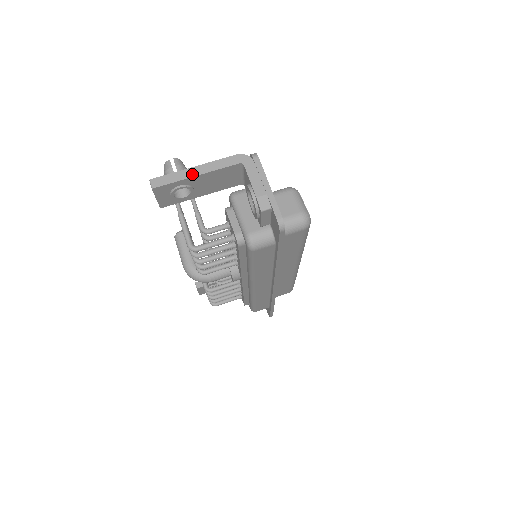
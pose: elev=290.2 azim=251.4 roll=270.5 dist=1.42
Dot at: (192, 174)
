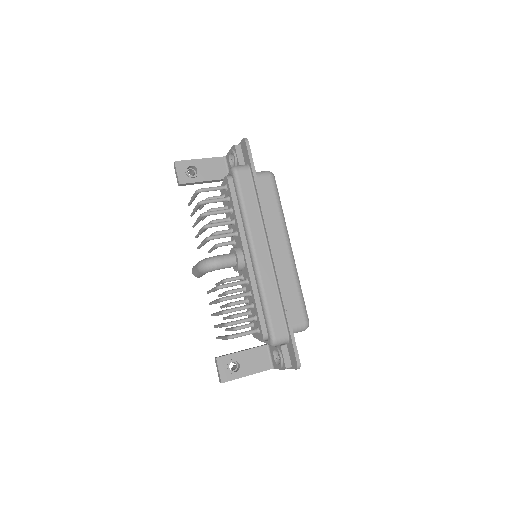
Dot at: (197, 160)
